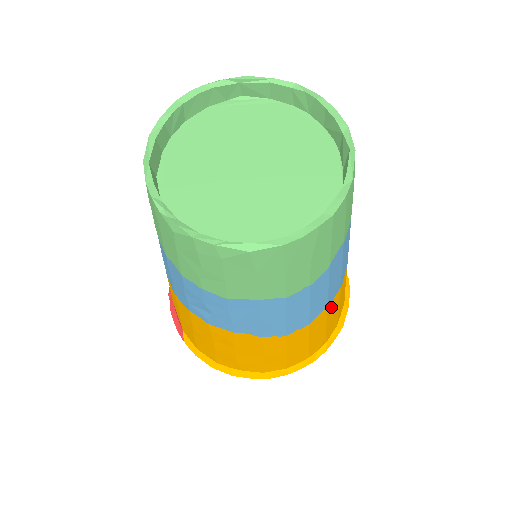
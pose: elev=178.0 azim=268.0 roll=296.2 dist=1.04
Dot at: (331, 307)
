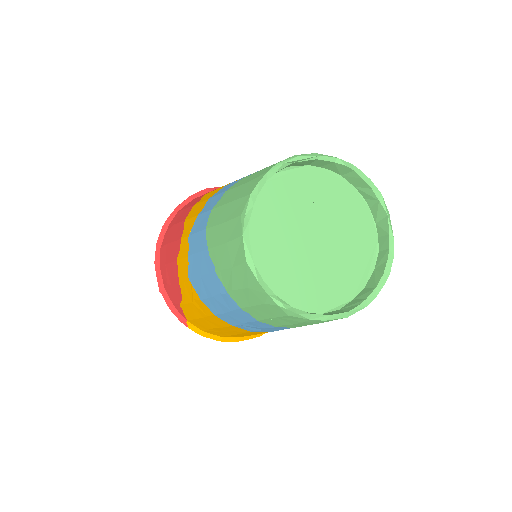
Dot at: occluded
